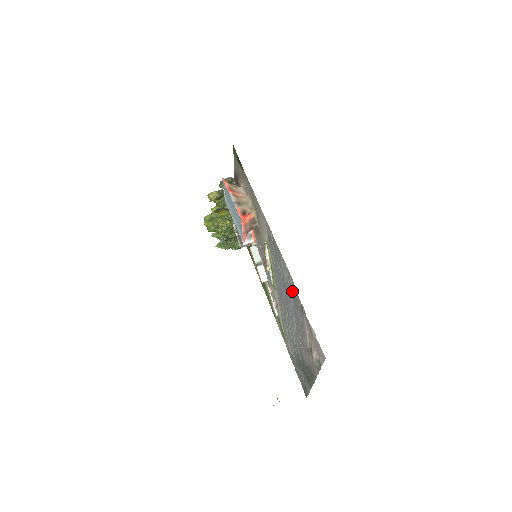
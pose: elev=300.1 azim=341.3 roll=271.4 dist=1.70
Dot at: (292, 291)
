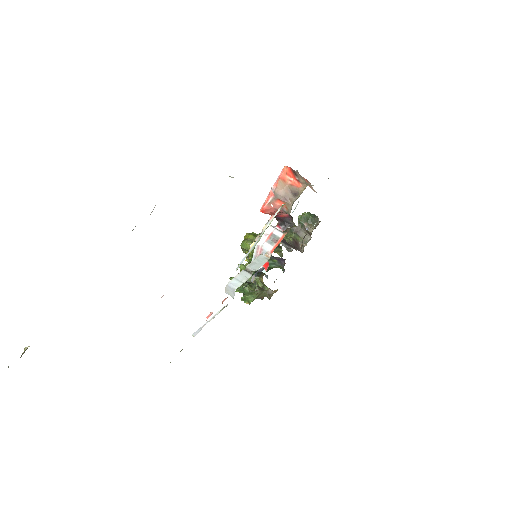
Dot at: occluded
